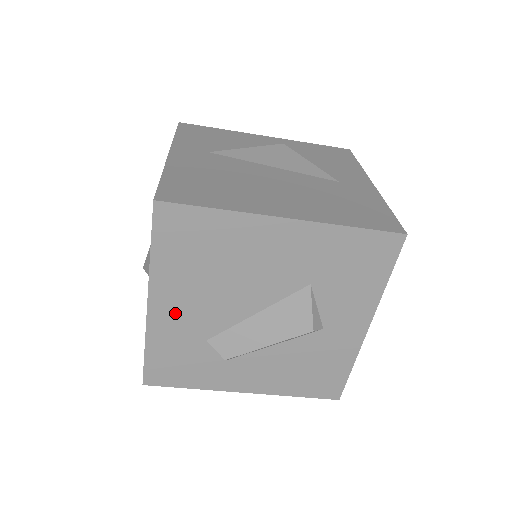
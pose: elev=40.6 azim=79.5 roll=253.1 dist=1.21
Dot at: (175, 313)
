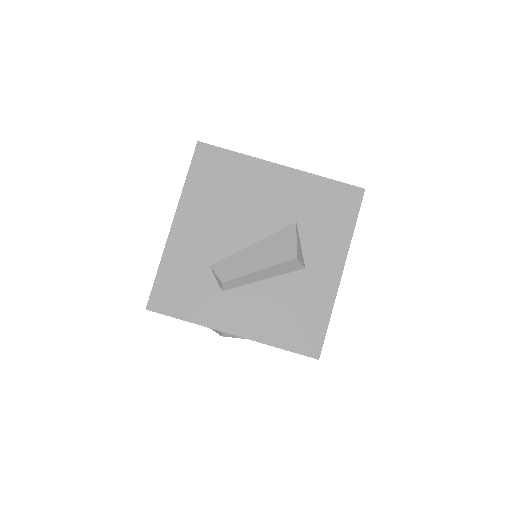
Dot at: (191, 234)
